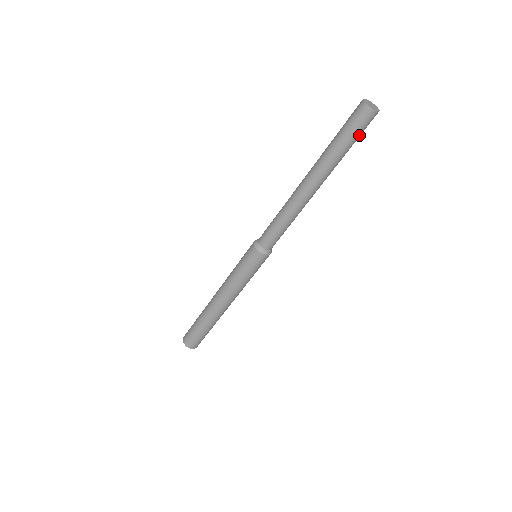
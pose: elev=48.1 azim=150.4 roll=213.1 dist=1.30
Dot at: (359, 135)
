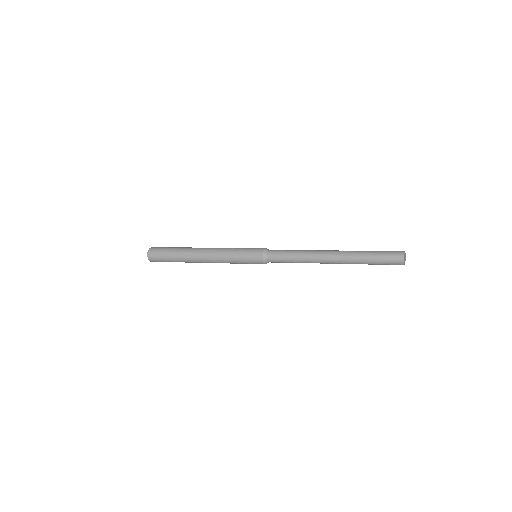
Dot at: occluded
